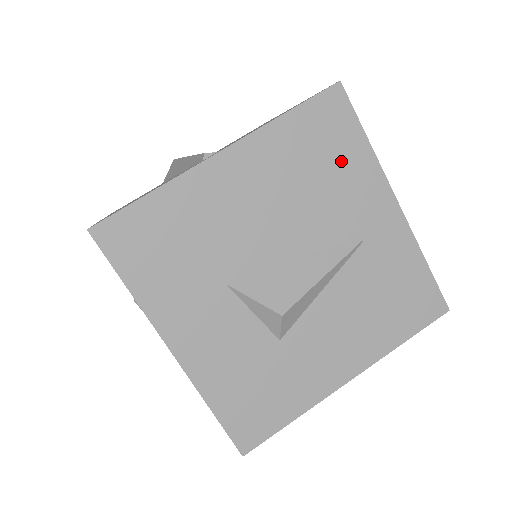
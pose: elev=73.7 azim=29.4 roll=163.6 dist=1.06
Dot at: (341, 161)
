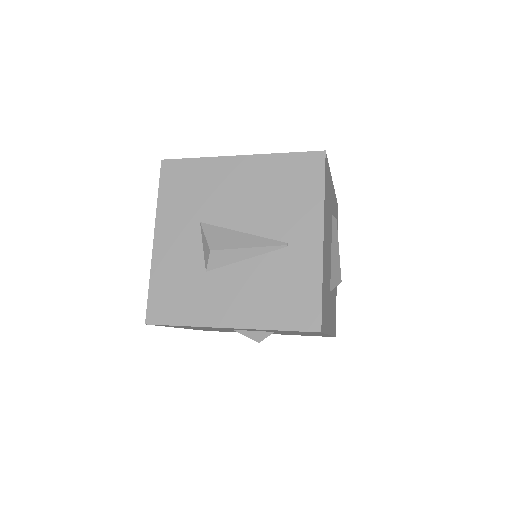
Dot at: (301, 193)
